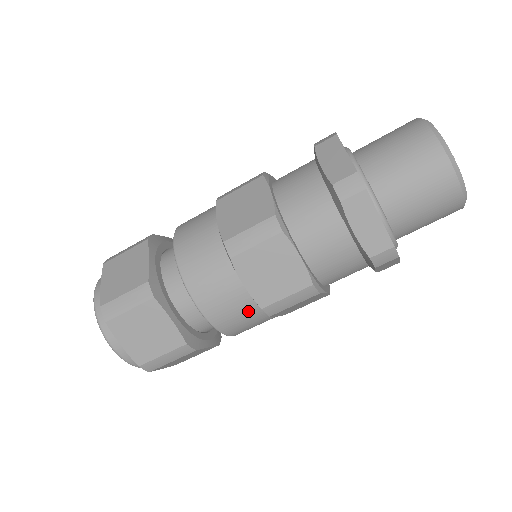
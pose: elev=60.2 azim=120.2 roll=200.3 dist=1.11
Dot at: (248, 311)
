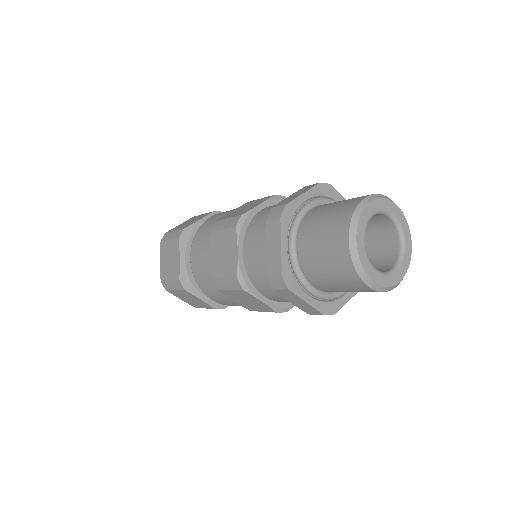
Dot at: occluded
